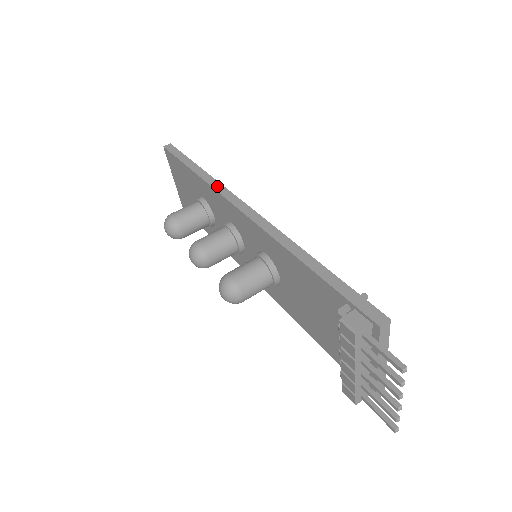
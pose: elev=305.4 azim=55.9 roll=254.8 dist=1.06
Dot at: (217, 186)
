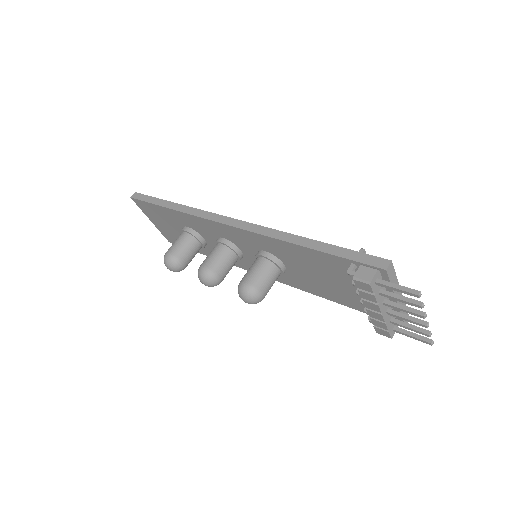
Dot at: (197, 212)
